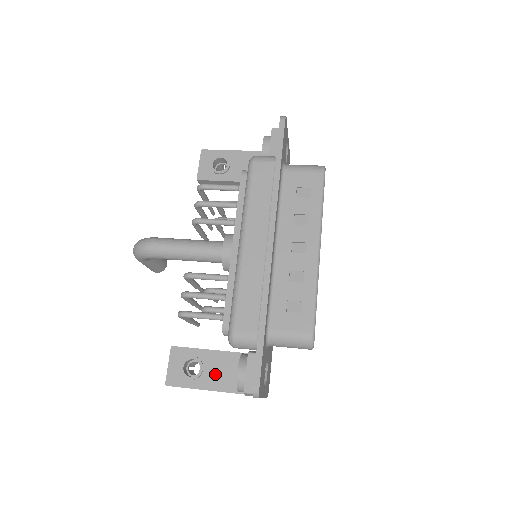
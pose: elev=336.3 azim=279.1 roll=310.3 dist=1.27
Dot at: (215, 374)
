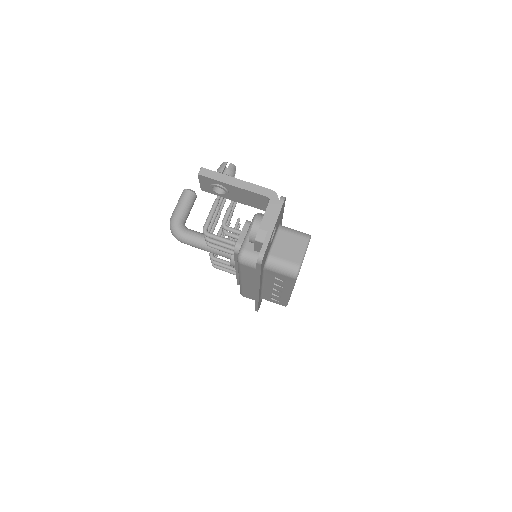
Dot at: occluded
